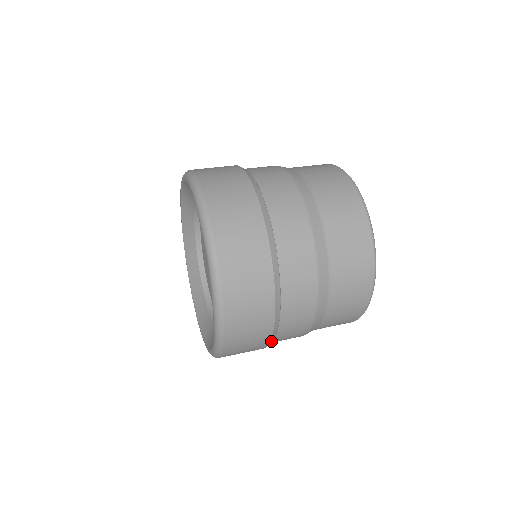
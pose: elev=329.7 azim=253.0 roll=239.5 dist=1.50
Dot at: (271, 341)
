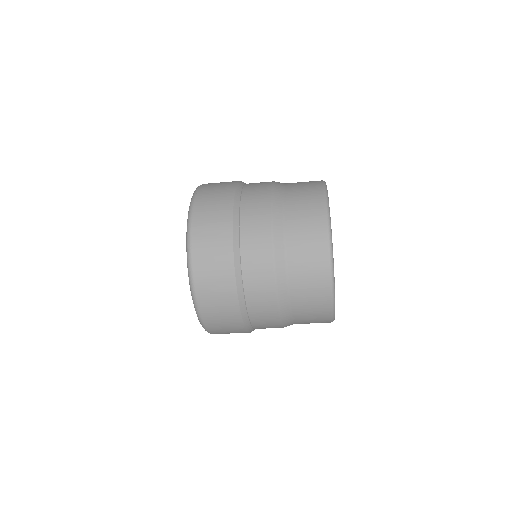
Dot at: (240, 296)
